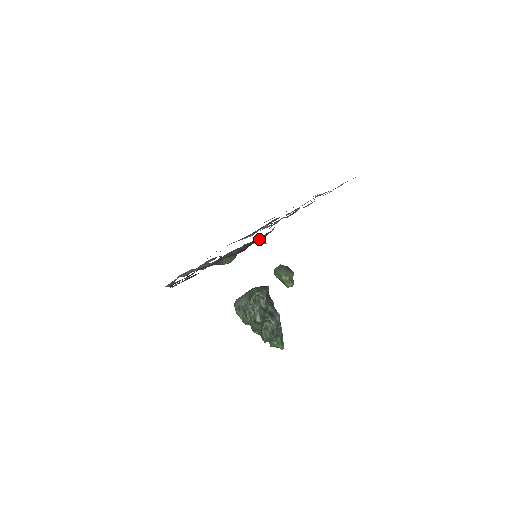
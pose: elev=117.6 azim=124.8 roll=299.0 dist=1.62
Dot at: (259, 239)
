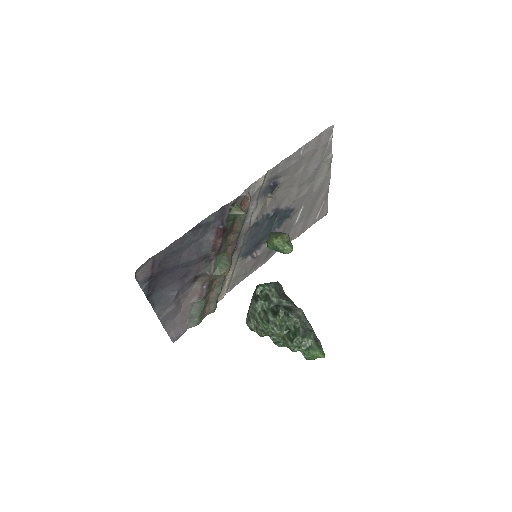
Dot at: (232, 208)
